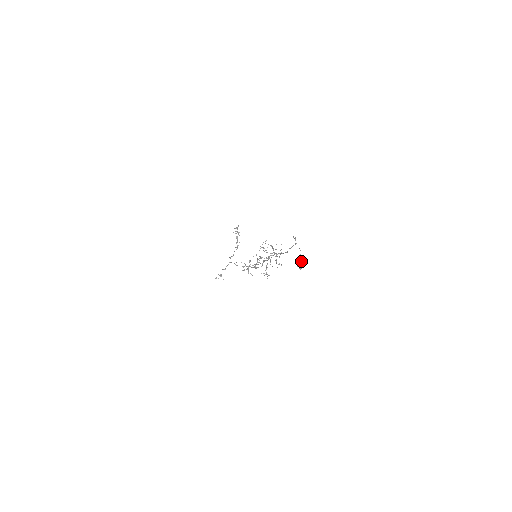
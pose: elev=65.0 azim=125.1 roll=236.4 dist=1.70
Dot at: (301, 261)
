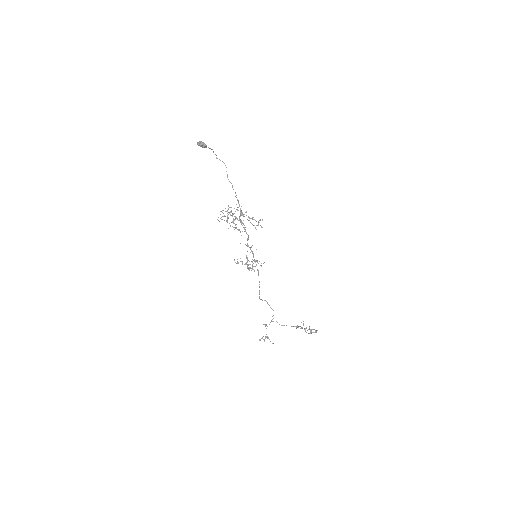
Dot at: (202, 142)
